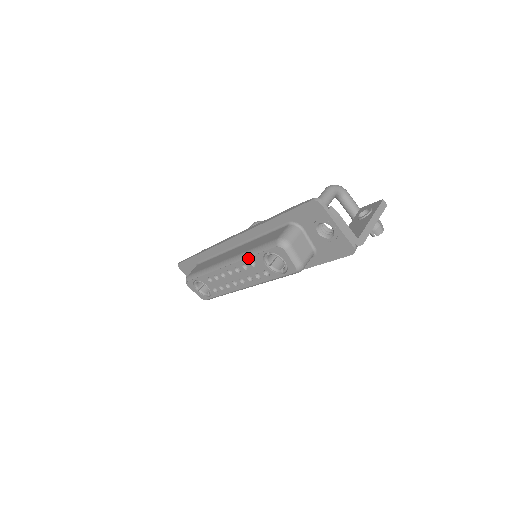
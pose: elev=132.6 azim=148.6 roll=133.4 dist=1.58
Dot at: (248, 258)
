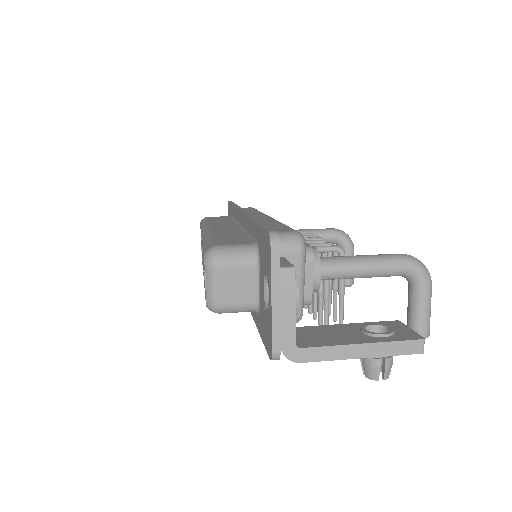
Dot at: occluded
